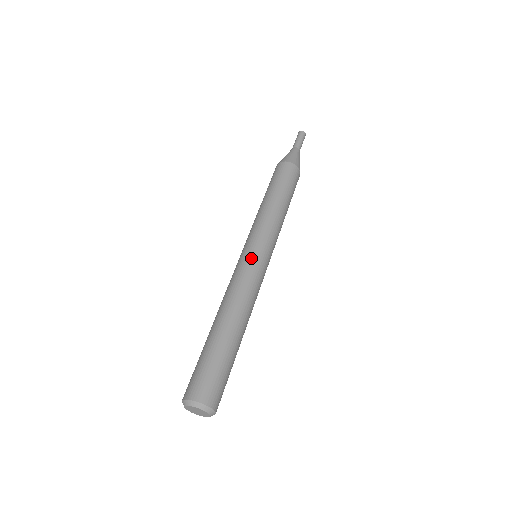
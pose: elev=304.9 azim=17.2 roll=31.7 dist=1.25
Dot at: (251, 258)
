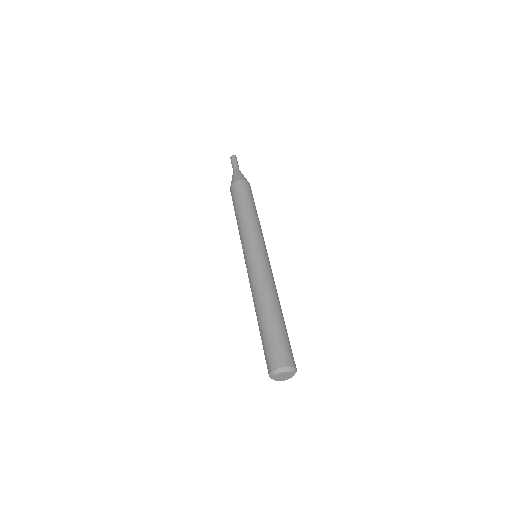
Dot at: (252, 259)
